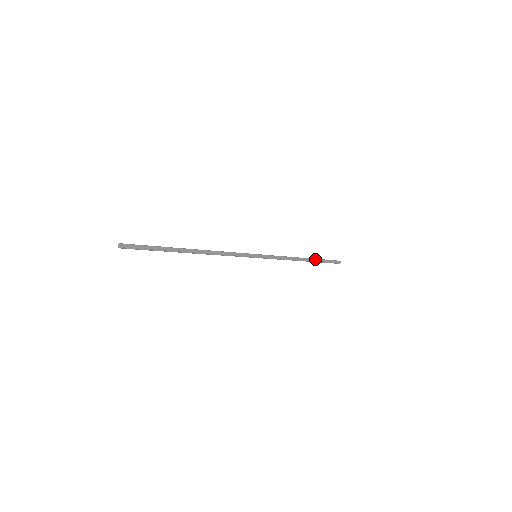
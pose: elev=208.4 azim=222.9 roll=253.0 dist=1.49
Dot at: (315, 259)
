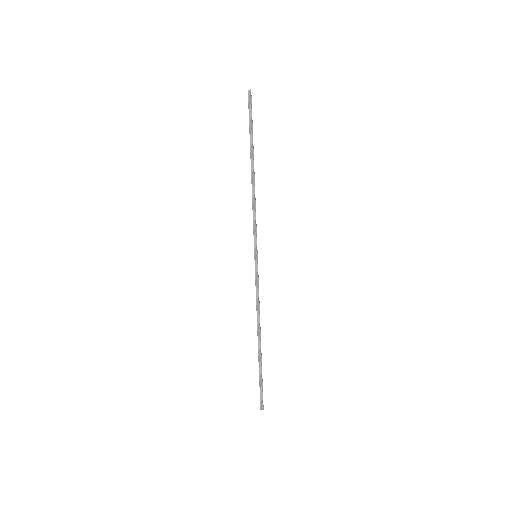
Dot at: (261, 356)
